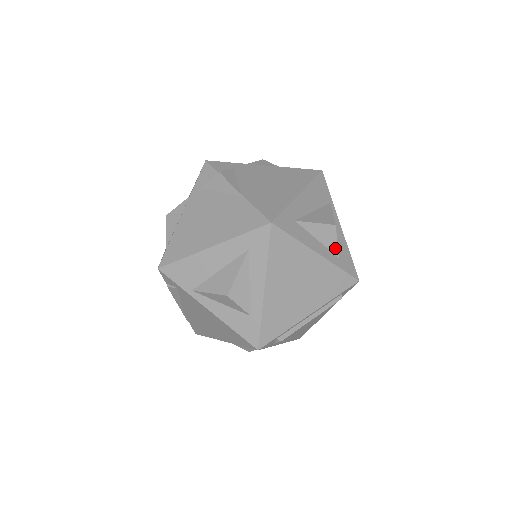
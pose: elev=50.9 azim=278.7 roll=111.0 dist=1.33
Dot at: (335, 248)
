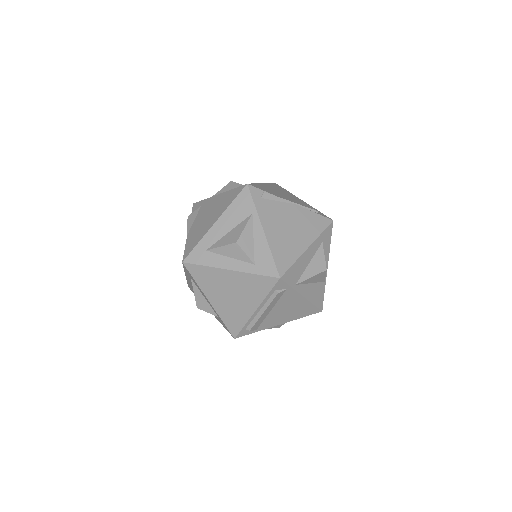
Dot at: (247, 259)
